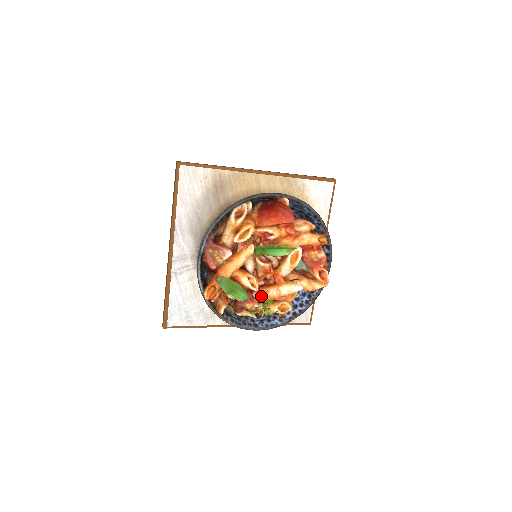
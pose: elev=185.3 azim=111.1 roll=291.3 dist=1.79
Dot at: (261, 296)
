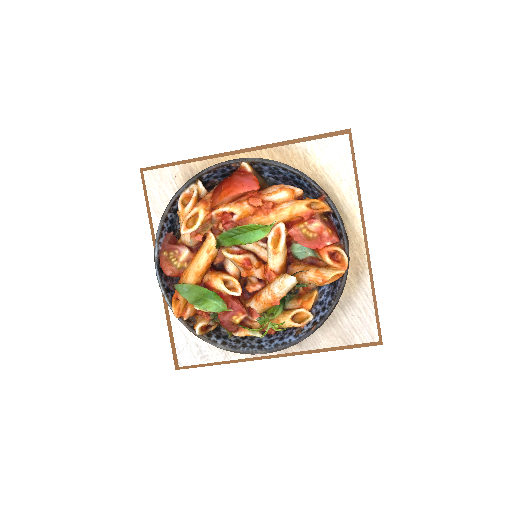
Dot at: (256, 304)
